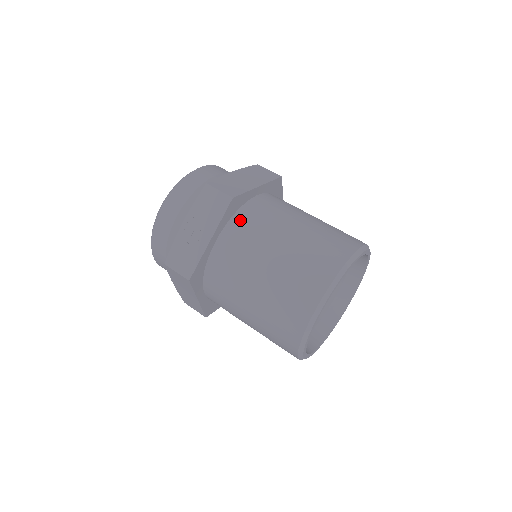
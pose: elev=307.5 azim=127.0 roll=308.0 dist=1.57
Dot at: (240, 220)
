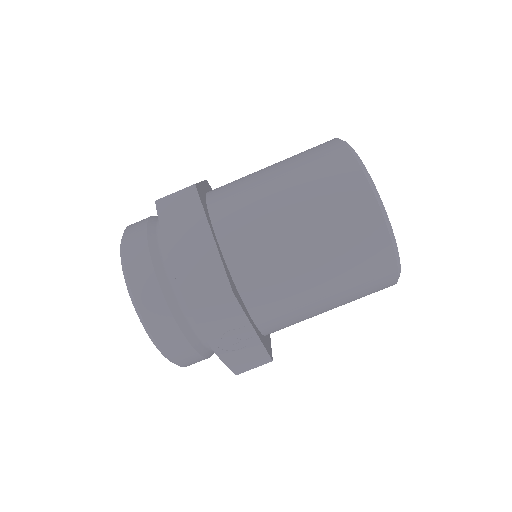
Dot at: (249, 286)
